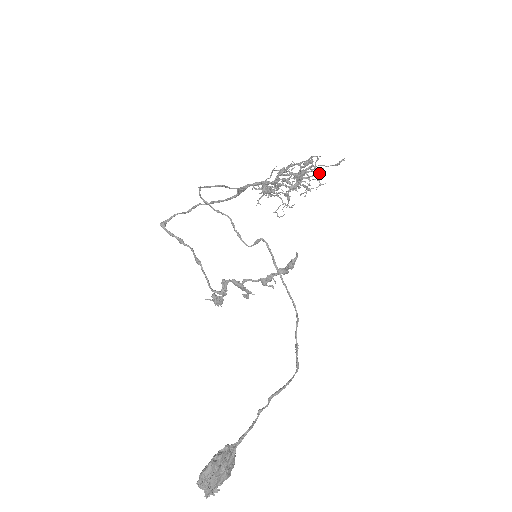
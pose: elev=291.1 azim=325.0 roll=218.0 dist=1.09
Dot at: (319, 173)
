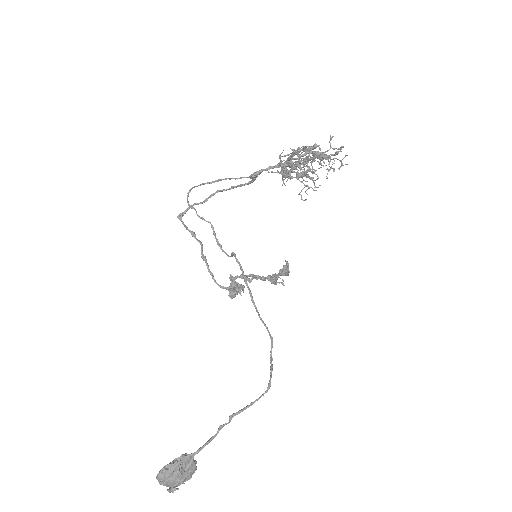
Dot at: (330, 157)
